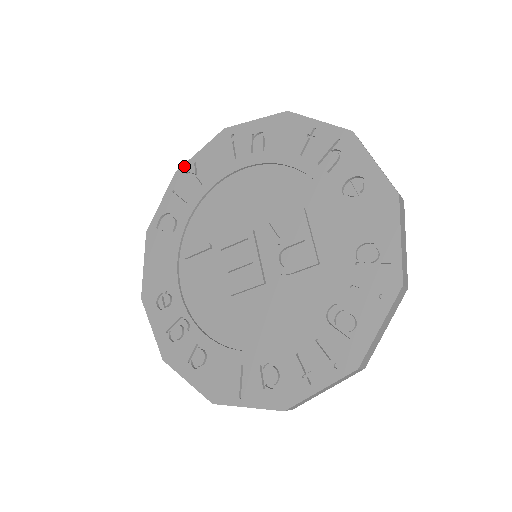
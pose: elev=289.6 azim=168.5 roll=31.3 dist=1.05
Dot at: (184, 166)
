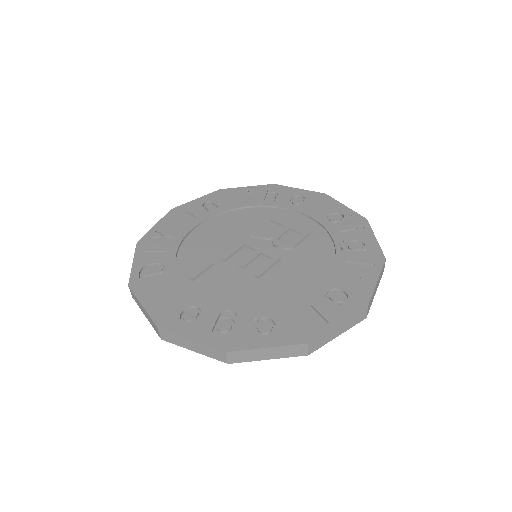
Dot at: (145, 236)
